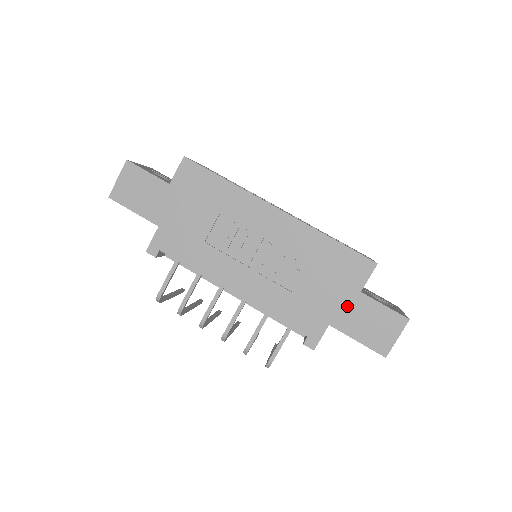
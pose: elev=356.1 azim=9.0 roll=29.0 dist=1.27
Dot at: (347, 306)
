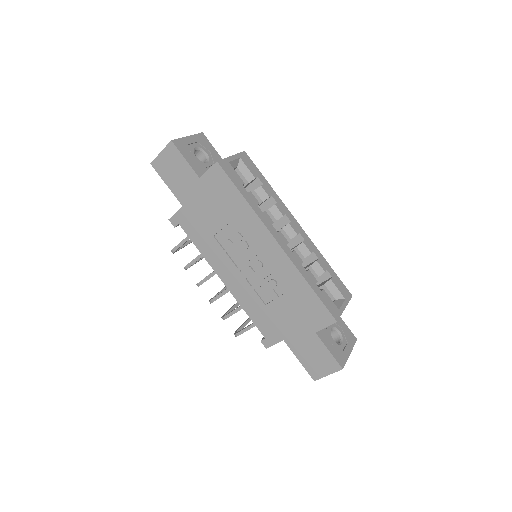
Dot at: (301, 336)
